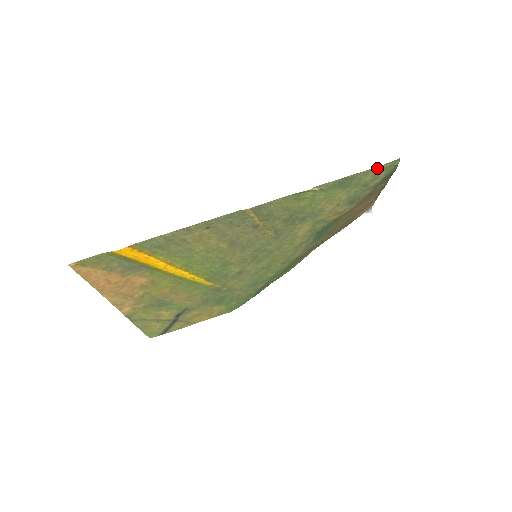
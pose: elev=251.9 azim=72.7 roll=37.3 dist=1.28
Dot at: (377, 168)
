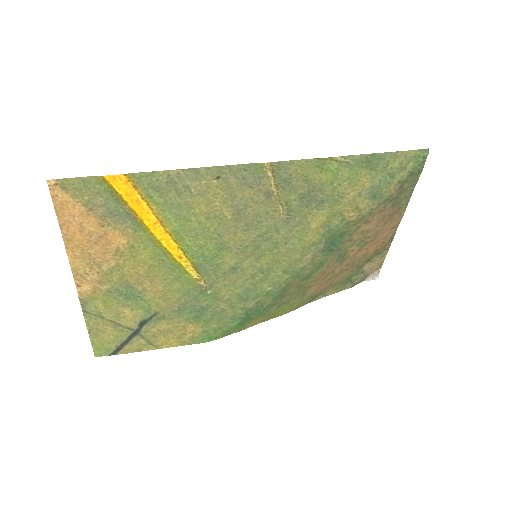
Dot at: (406, 153)
